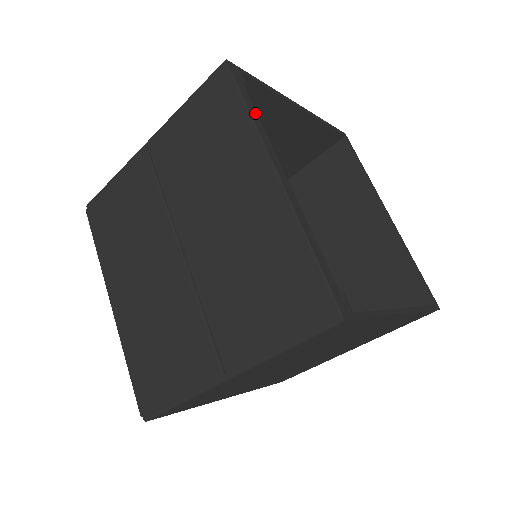
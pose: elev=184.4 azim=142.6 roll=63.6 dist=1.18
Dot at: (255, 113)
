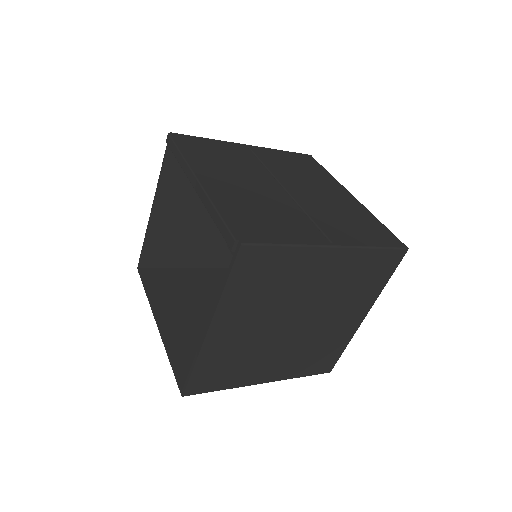
Dot at: occluded
